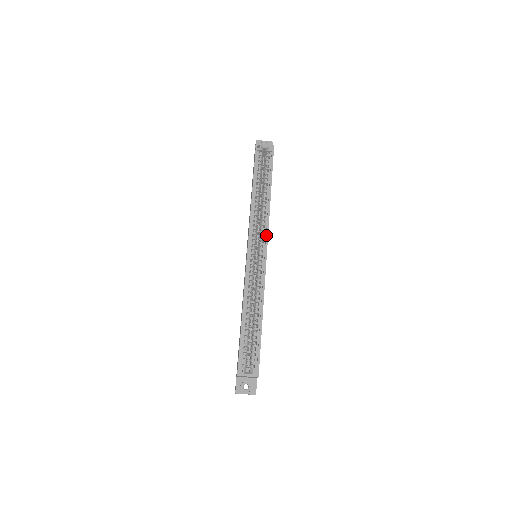
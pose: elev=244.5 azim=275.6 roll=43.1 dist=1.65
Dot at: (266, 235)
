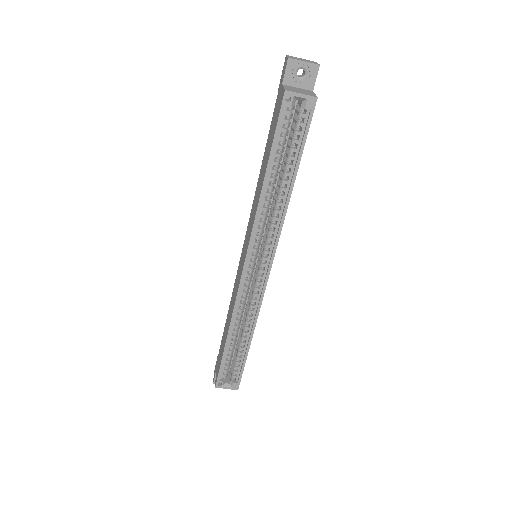
Dot at: (273, 251)
